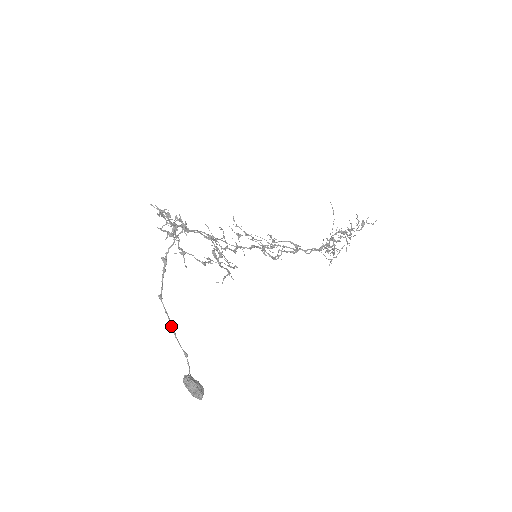
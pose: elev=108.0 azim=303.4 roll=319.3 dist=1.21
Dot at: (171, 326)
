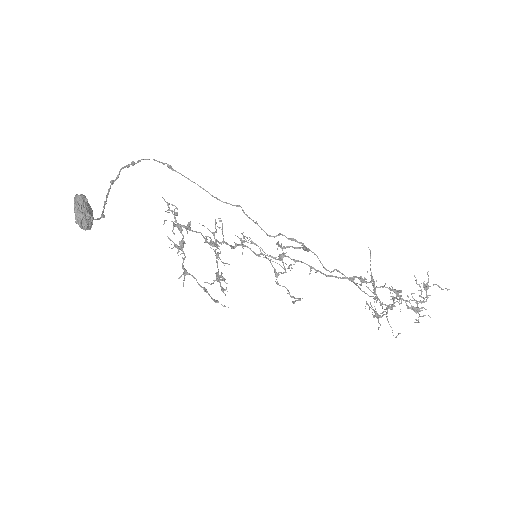
Dot at: (106, 199)
